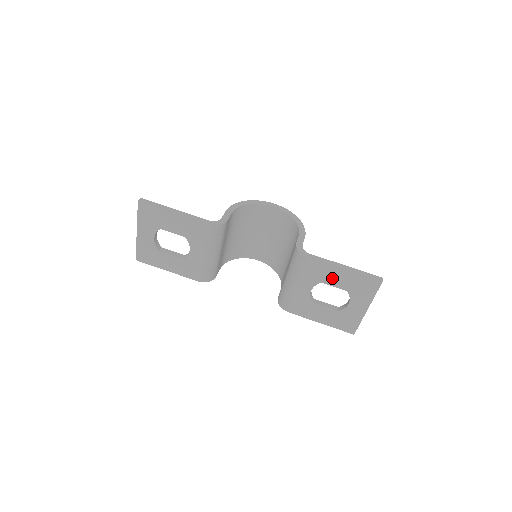
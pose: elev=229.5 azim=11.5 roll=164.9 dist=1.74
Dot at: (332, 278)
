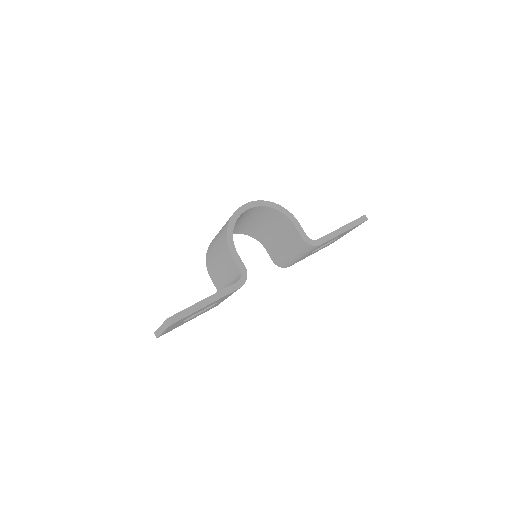
Dot at: occluded
